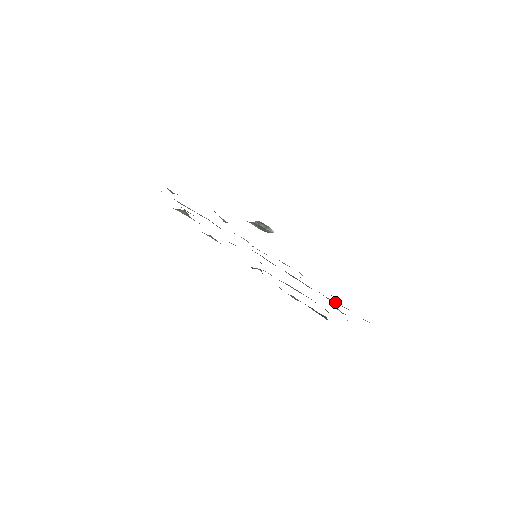
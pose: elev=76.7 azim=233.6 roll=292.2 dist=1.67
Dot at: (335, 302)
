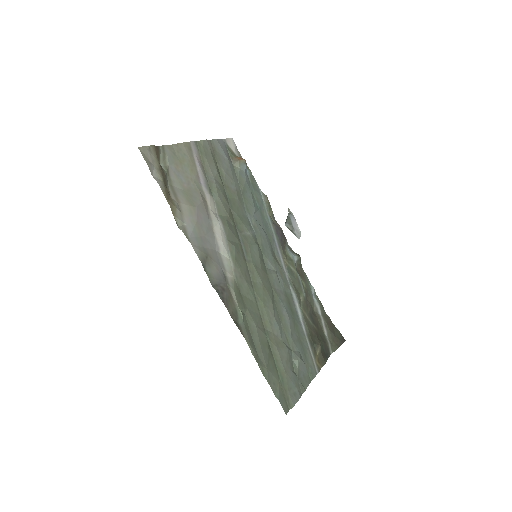
Dot at: (279, 360)
